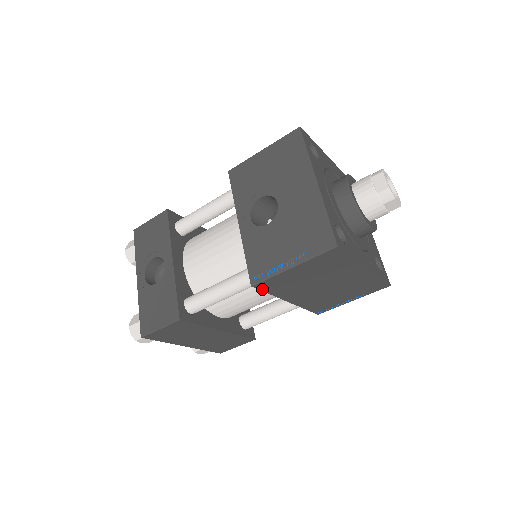
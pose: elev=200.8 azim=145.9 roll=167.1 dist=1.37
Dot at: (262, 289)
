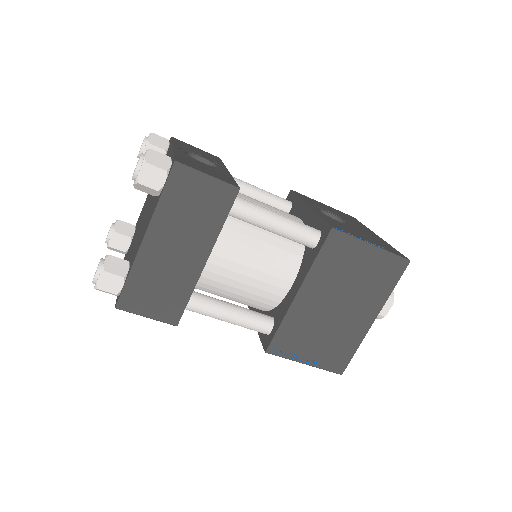
Dot at: (326, 243)
